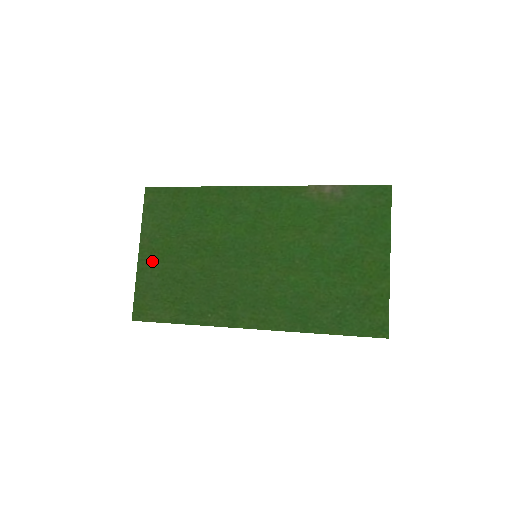
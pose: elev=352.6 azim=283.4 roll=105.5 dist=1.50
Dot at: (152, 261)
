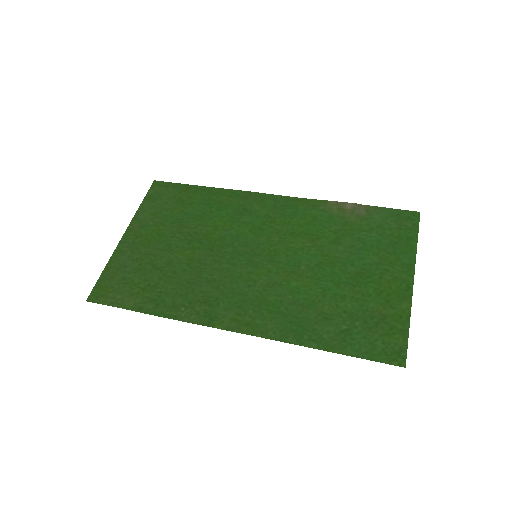
Dot at: (135, 245)
